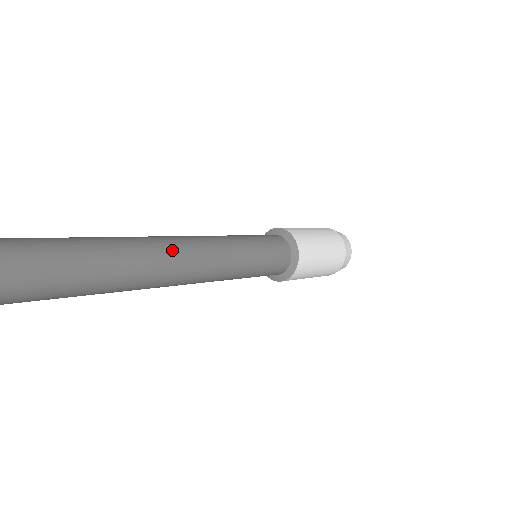
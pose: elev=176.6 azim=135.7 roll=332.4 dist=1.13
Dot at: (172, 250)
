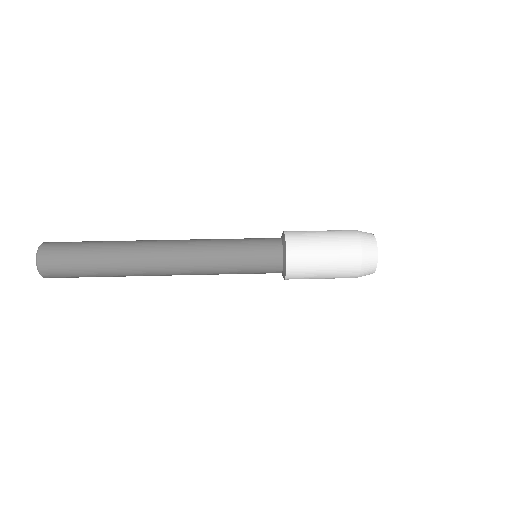
Dot at: (158, 273)
